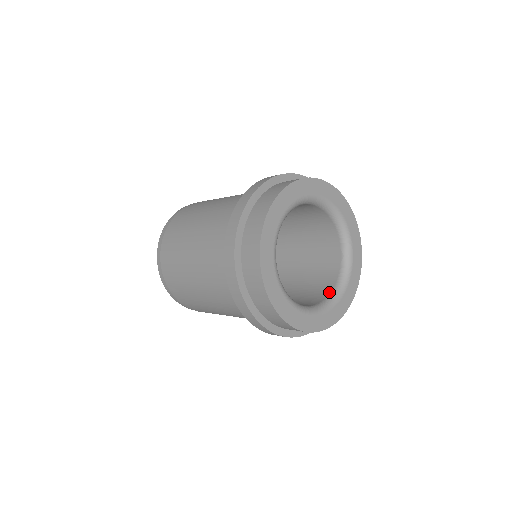
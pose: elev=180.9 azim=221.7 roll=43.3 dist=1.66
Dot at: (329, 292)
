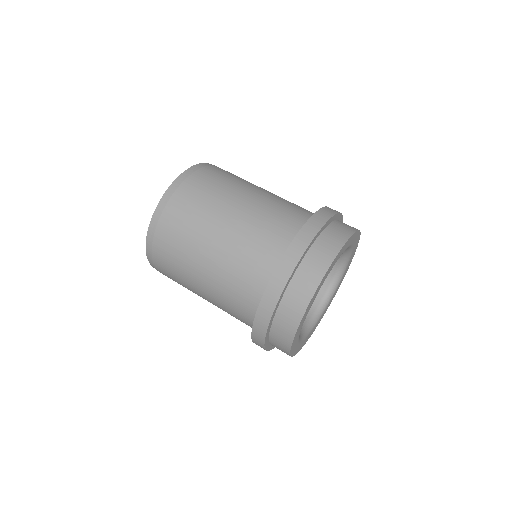
Dot at: (323, 293)
